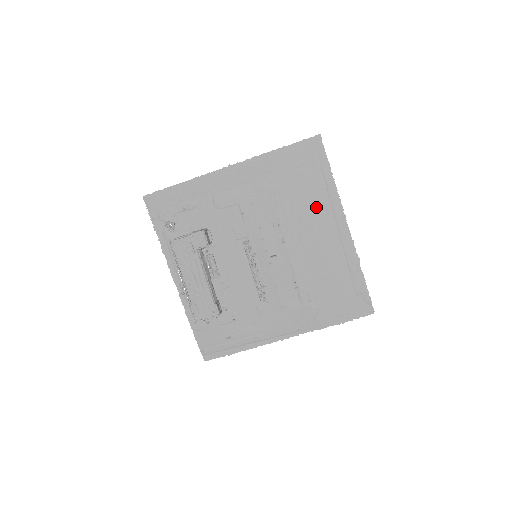
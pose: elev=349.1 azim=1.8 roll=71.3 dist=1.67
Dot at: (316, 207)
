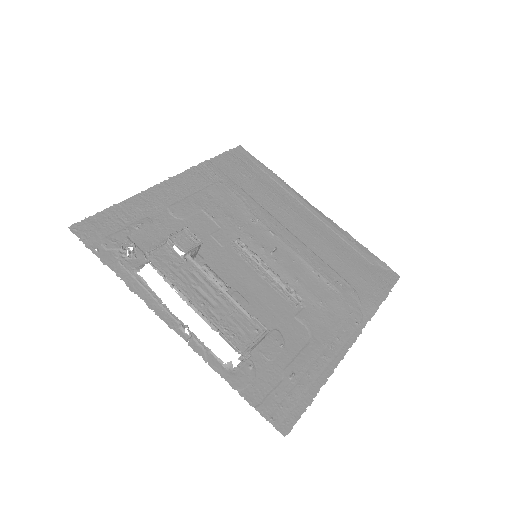
Dot at: (279, 198)
